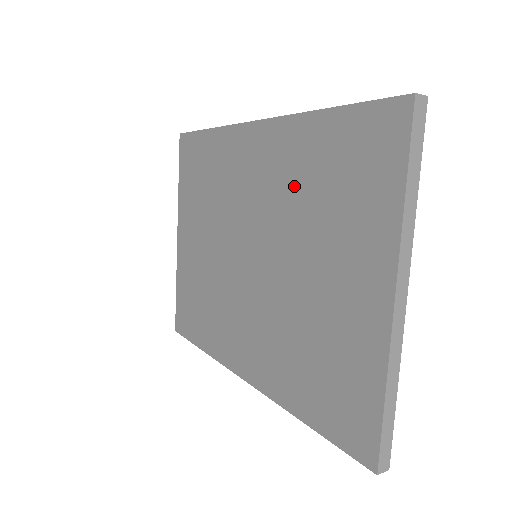
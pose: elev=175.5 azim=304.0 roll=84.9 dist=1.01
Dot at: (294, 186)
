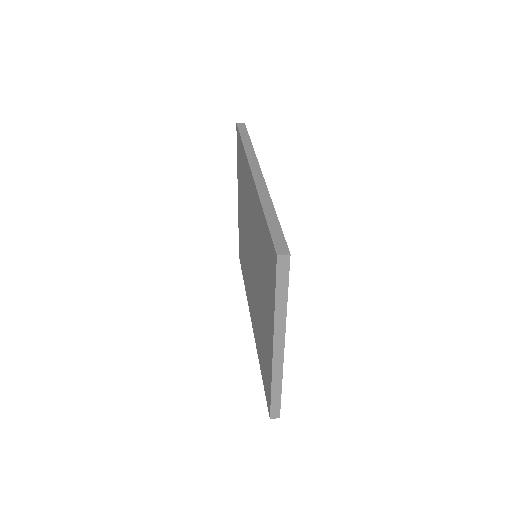
Dot at: (258, 240)
